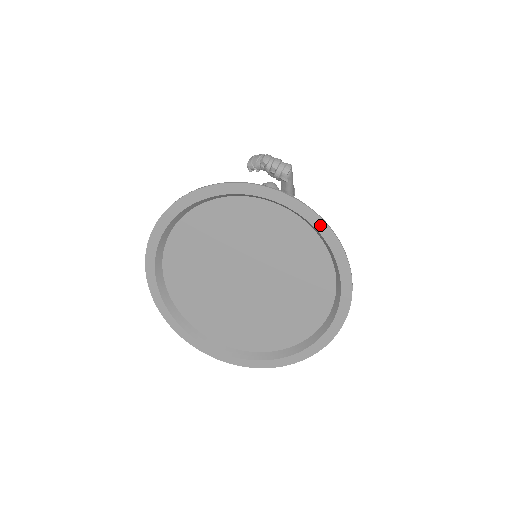
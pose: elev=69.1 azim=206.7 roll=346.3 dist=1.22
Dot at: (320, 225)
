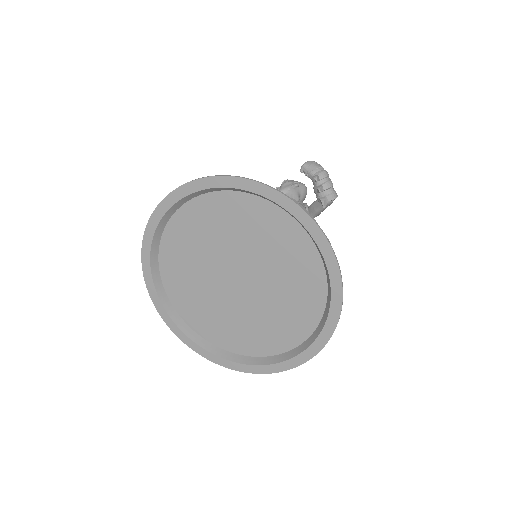
Dot at: (337, 294)
